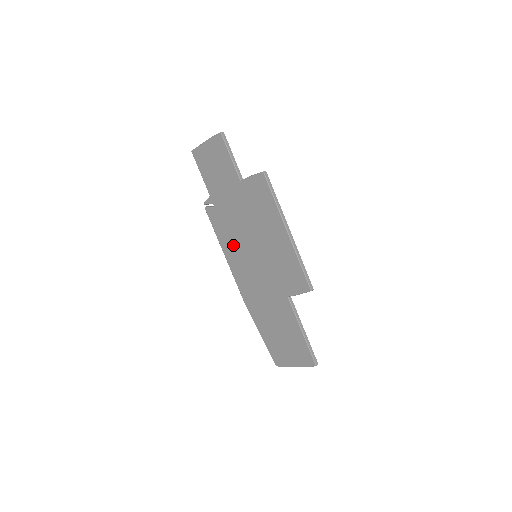
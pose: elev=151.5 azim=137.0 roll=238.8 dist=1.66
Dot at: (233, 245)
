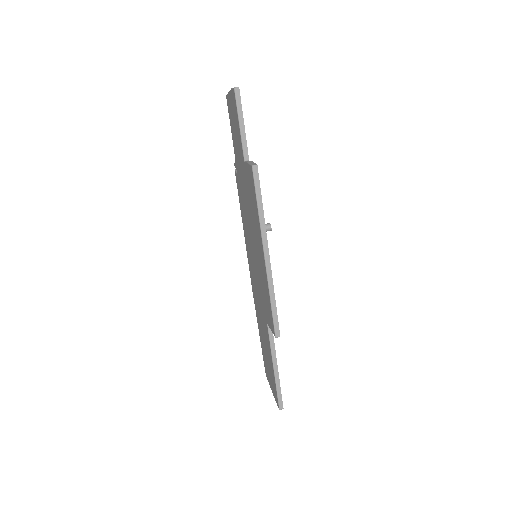
Dot at: (246, 229)
